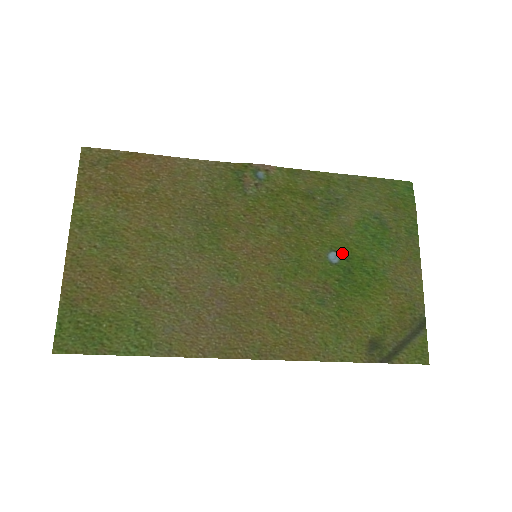
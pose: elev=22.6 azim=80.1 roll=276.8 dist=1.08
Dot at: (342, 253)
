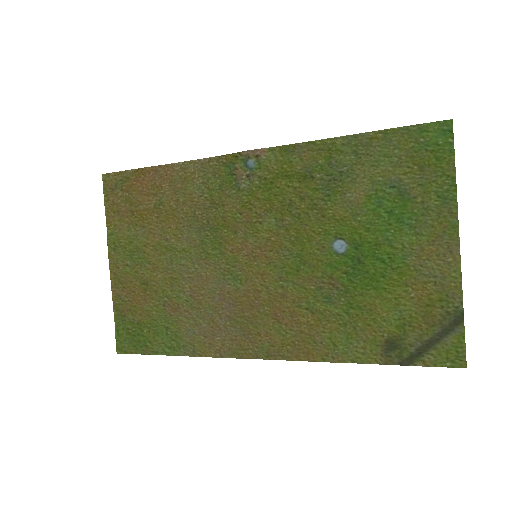
Dot at: (349, 240)
